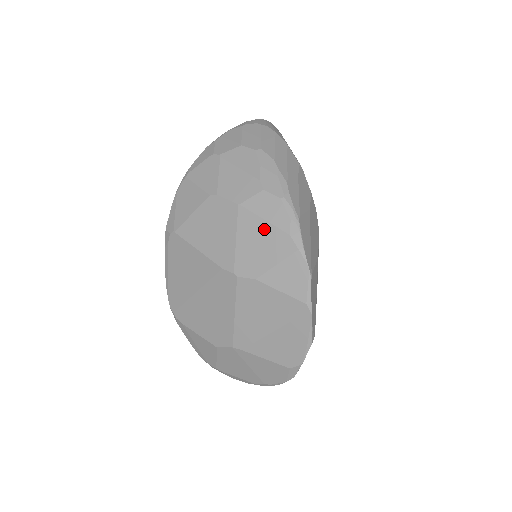
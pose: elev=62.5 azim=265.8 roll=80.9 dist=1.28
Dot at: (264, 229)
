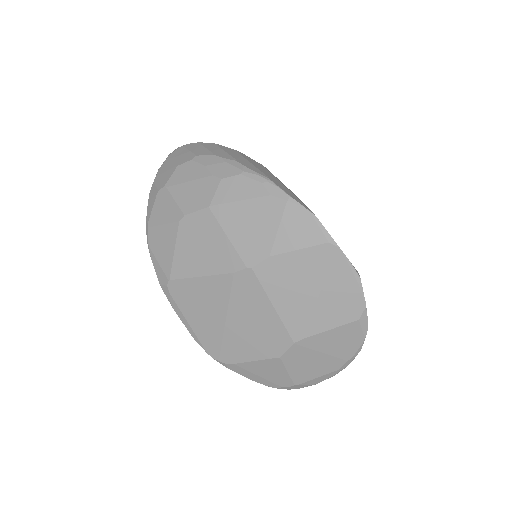
Dot at: (245, 209)
